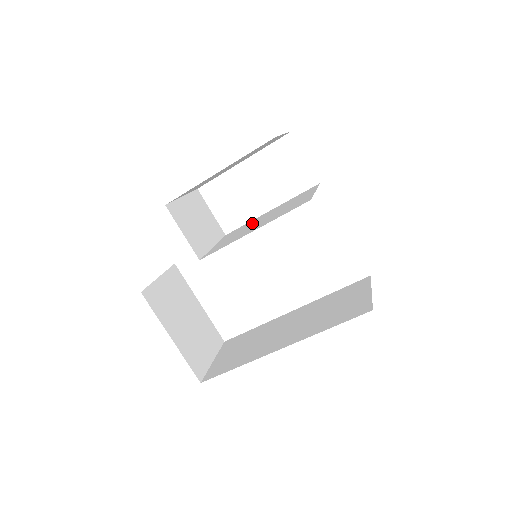
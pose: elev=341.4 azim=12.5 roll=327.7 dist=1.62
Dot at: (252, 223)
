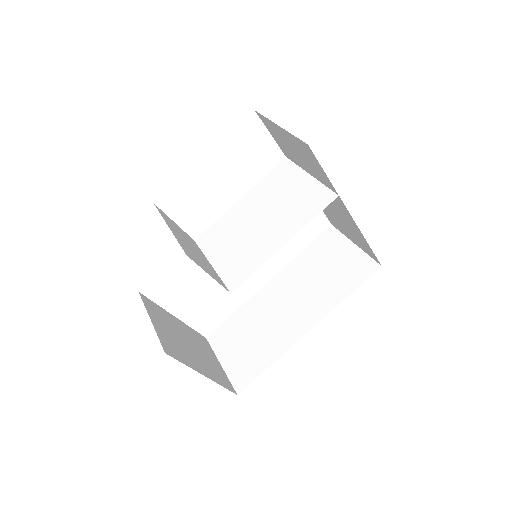
Dot at: (239, 223)
